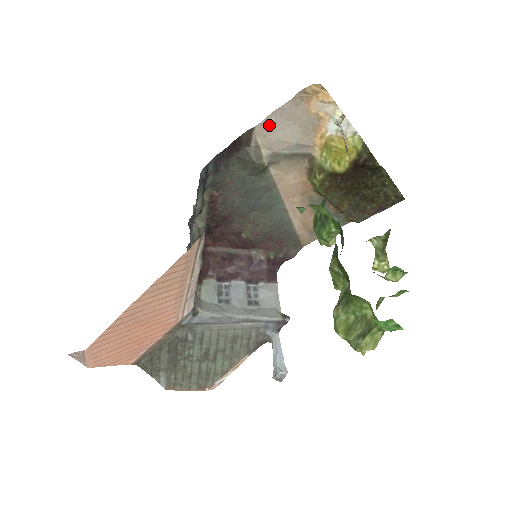
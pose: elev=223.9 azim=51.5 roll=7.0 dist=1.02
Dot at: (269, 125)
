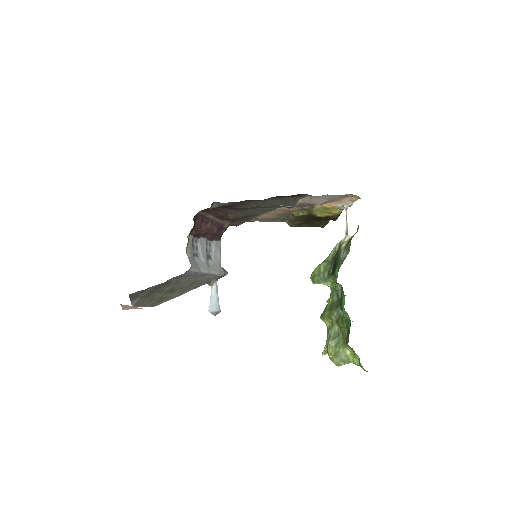
Dot at: (319, 196)
